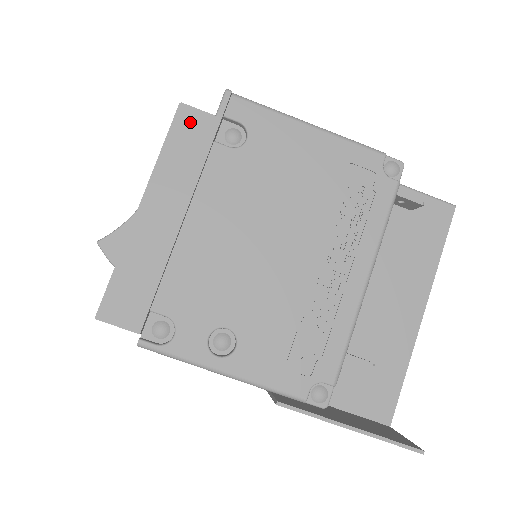
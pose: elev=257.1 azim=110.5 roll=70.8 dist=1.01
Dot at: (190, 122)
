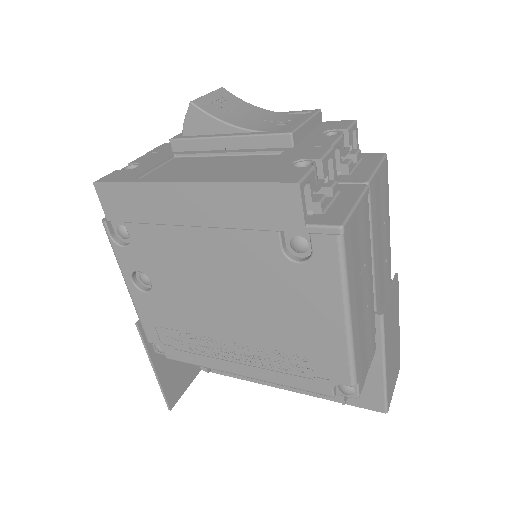
Dot at: (284, 201)
